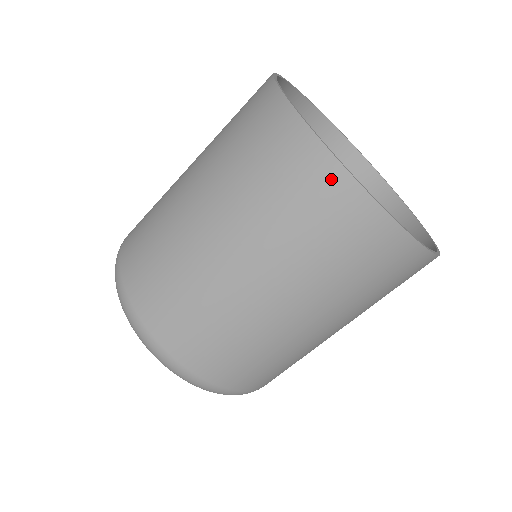
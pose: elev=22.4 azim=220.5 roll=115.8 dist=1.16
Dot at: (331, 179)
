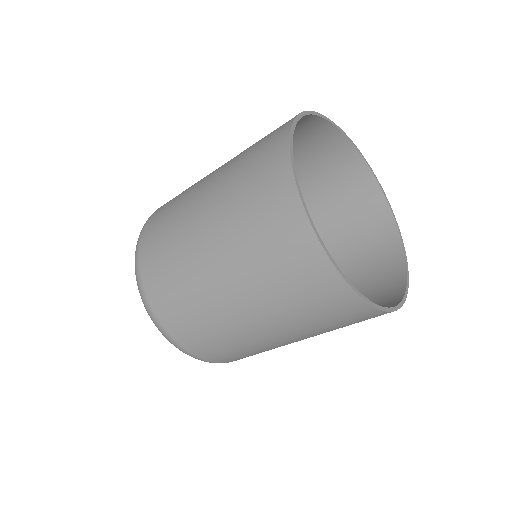
Dot at: (323, 272)
